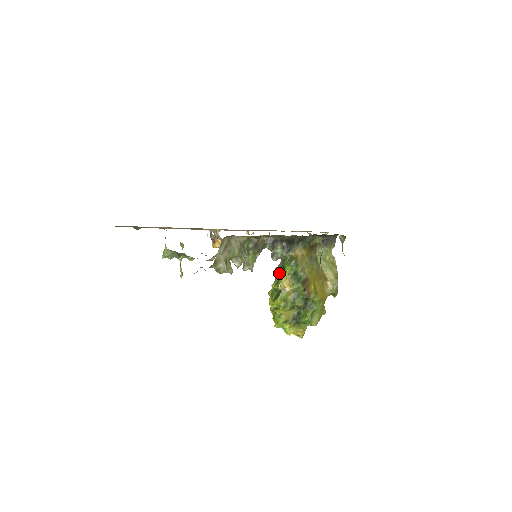
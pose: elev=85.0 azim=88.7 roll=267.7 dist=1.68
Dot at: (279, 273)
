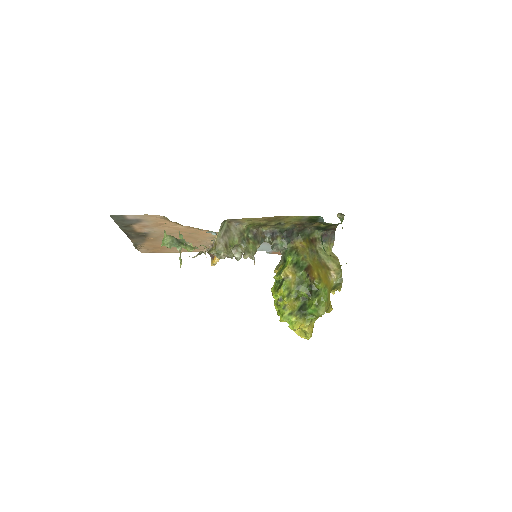
Dot at: (280, 267)
